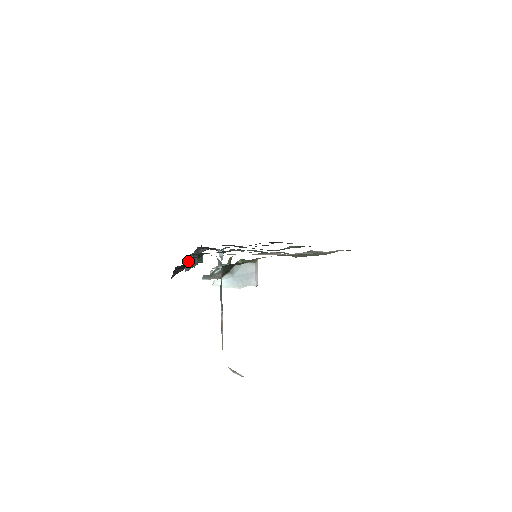
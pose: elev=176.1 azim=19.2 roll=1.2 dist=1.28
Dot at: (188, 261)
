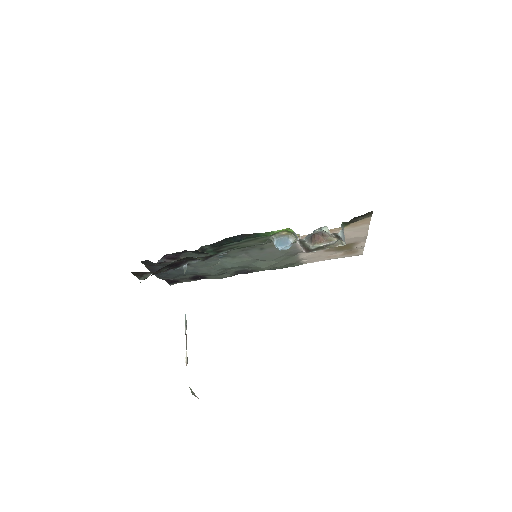
Dot at: occluded
